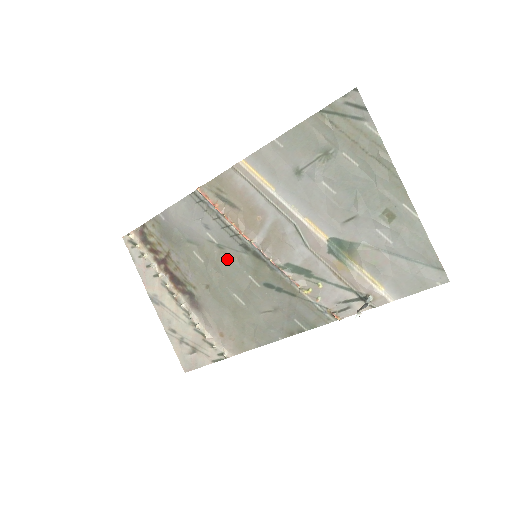
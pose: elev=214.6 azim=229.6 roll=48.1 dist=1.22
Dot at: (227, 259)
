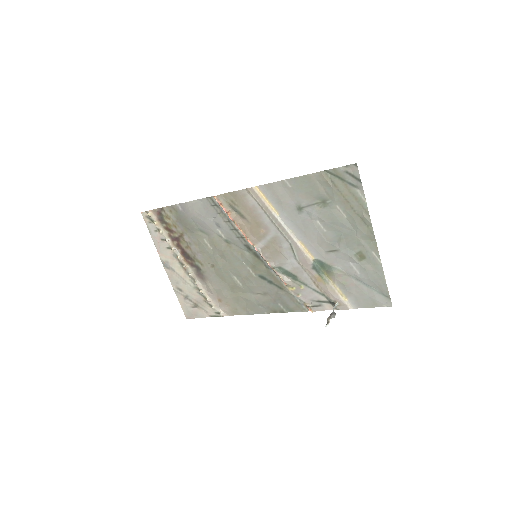
Dot at: (232, 252)
